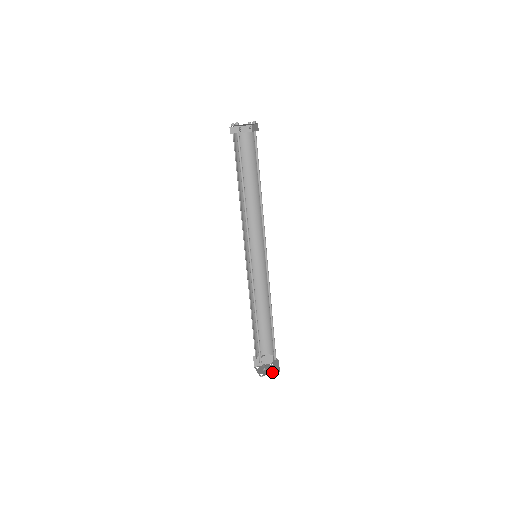
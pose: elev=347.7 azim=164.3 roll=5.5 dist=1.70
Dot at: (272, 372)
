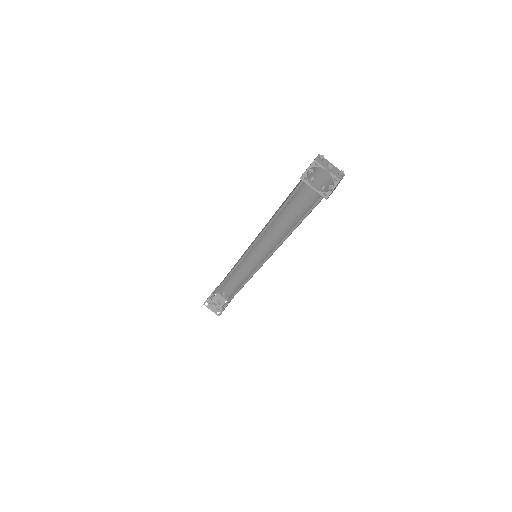
Dot at: (215, 310)
